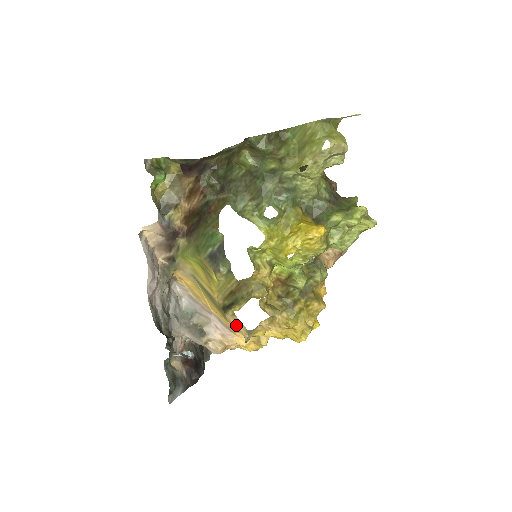
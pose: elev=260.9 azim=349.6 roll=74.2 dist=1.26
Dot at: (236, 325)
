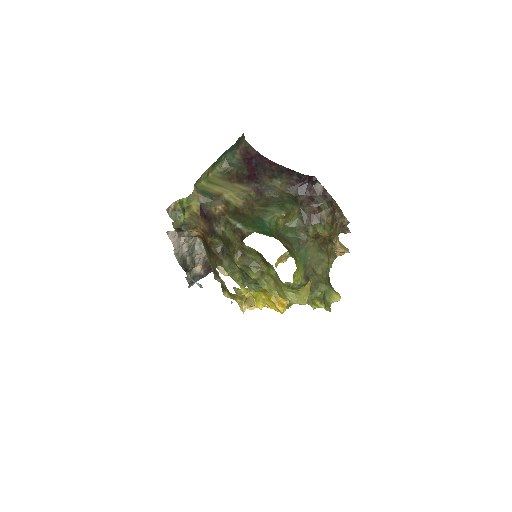
Dot at: occluded
